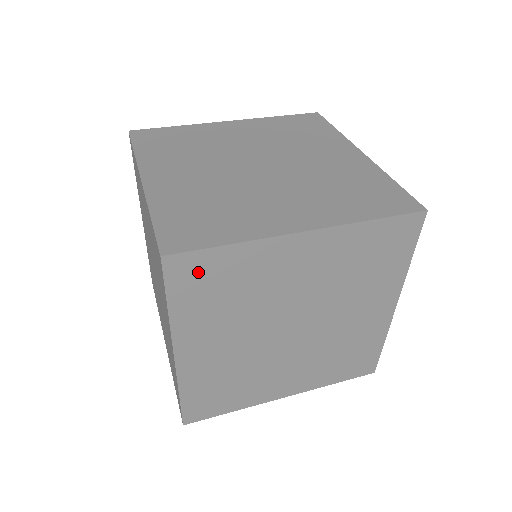
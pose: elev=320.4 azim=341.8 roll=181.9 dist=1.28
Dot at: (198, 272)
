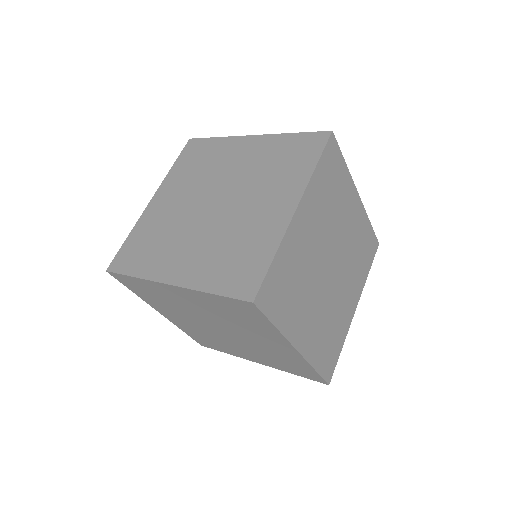
Dot at: (273, 290)
